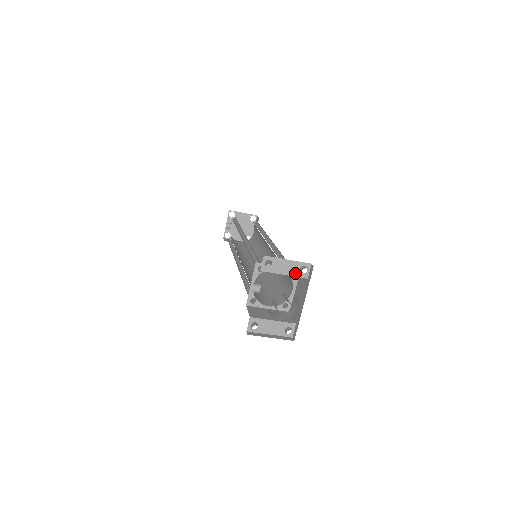
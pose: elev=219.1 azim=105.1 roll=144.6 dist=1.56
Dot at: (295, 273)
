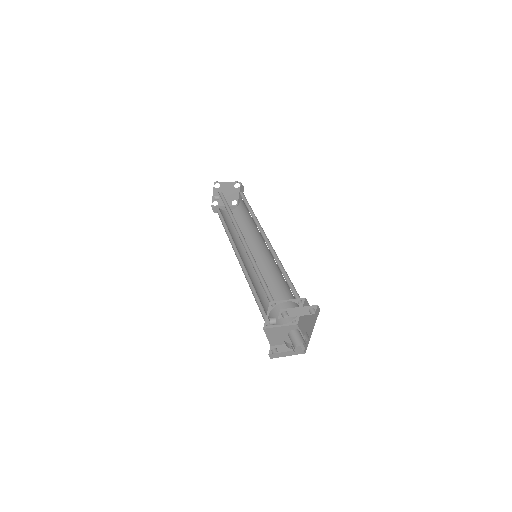
Dot at: (305, 313)
